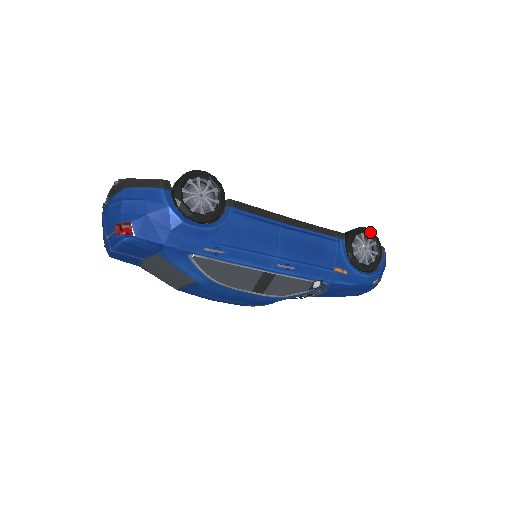
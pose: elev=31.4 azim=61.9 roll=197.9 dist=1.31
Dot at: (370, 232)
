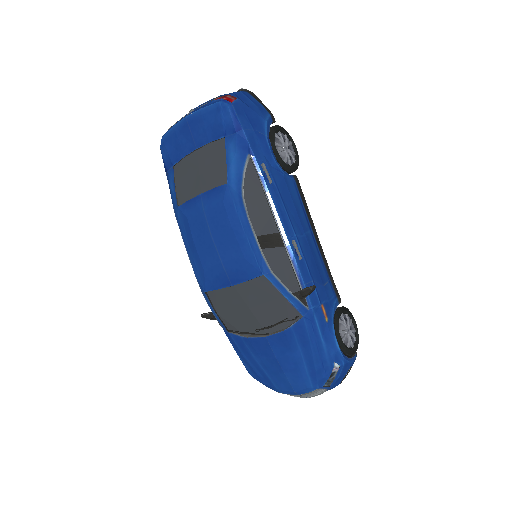
Dot at: occluded
